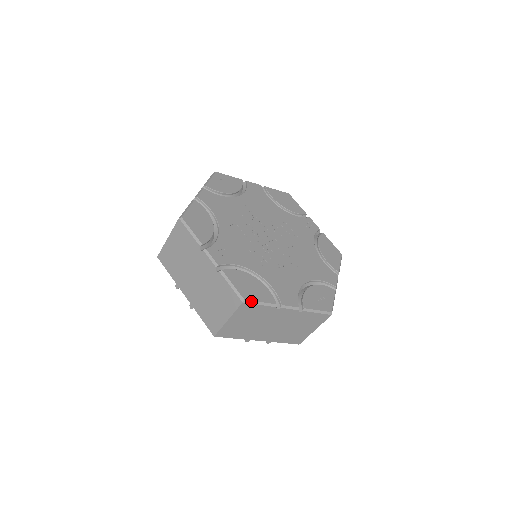
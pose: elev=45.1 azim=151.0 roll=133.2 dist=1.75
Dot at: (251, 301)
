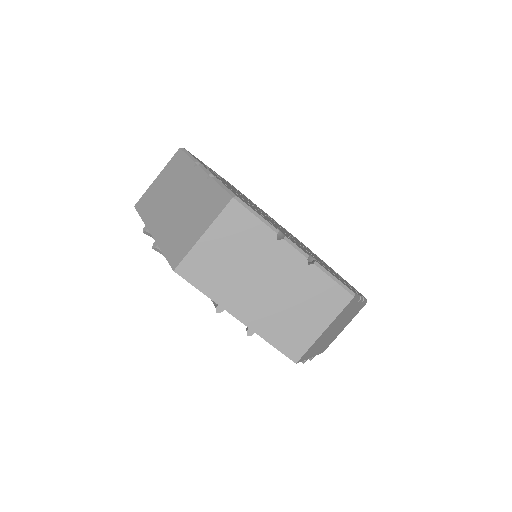
Dot at: (355, 294)
